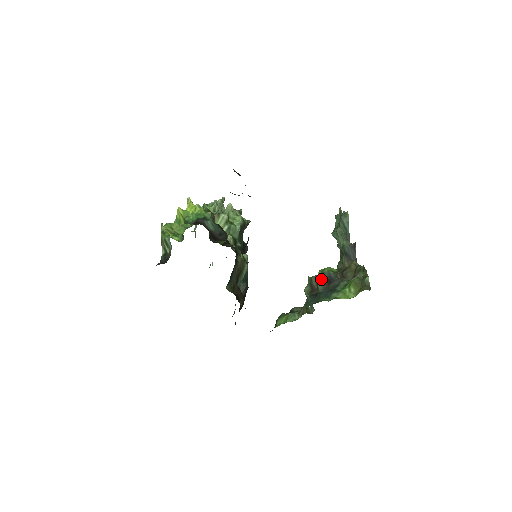
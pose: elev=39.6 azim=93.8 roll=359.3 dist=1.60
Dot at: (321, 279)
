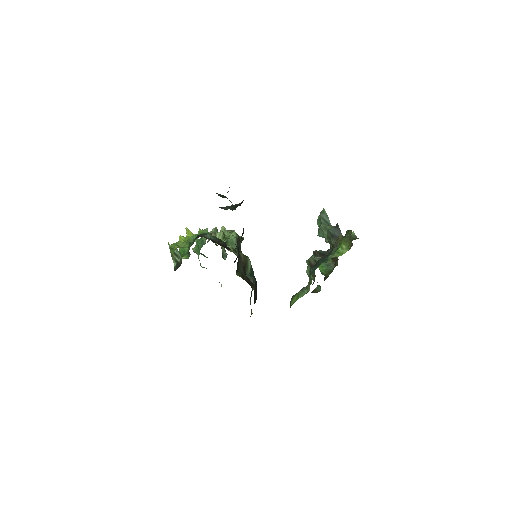
Dot at: (316, 254)
